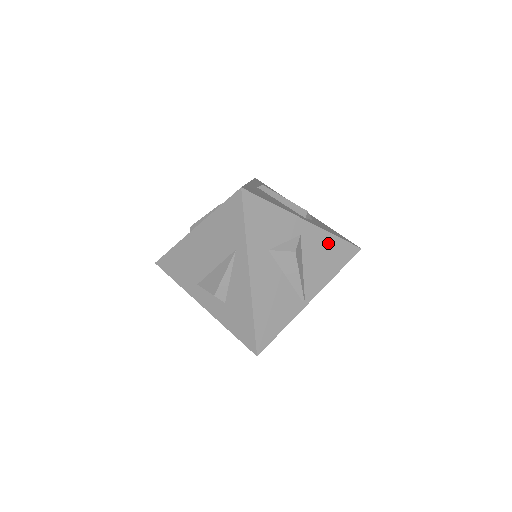
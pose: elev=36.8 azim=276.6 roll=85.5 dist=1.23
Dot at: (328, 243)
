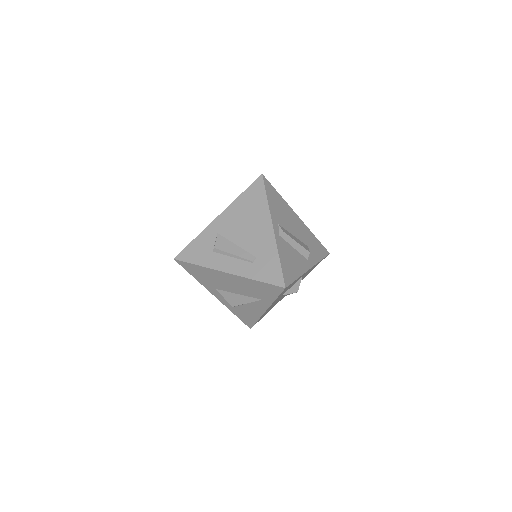
Dot at: (314, 266)
